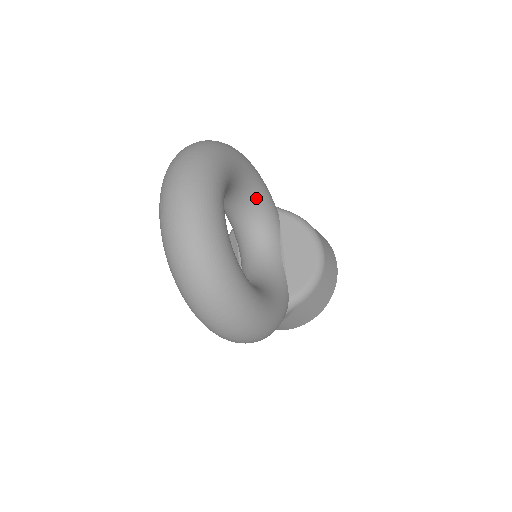
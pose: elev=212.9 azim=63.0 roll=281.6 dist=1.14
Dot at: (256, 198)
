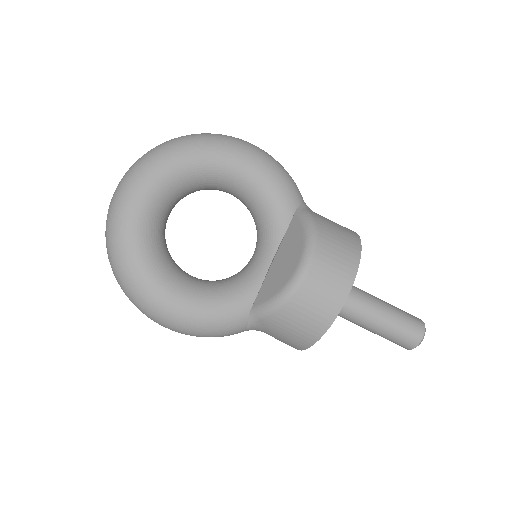
Dot at: (256, 194)
